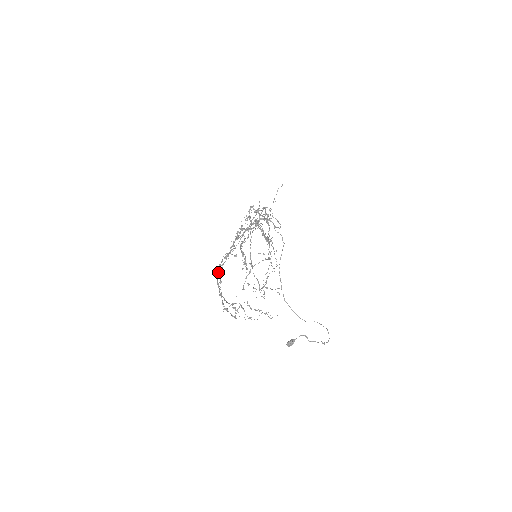
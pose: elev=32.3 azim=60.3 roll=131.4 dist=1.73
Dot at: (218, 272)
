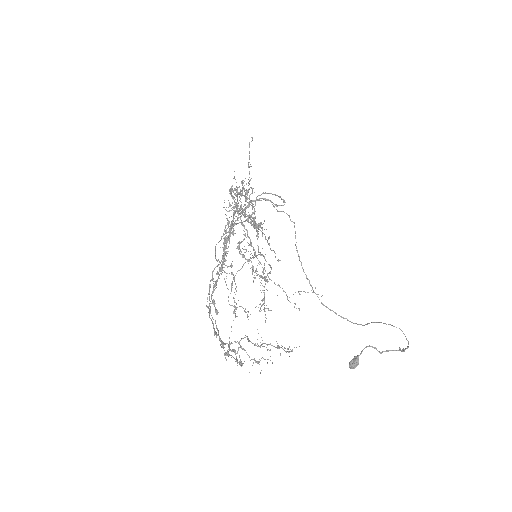
Dot at: (209, 298)
